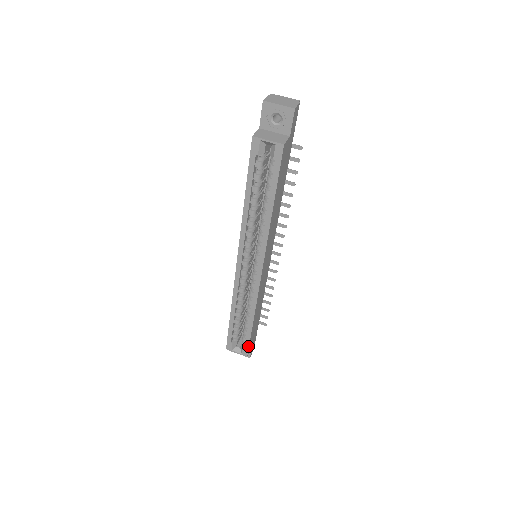
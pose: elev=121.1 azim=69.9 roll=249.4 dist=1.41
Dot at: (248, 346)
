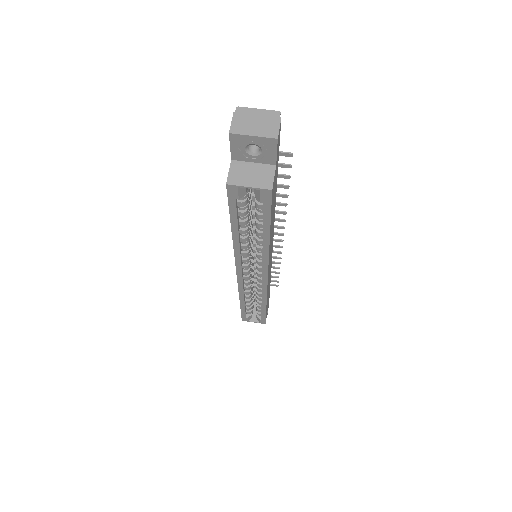
Dot at: (265, 319)
